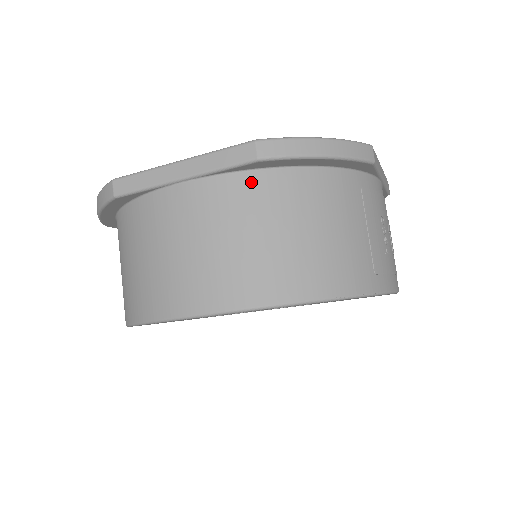
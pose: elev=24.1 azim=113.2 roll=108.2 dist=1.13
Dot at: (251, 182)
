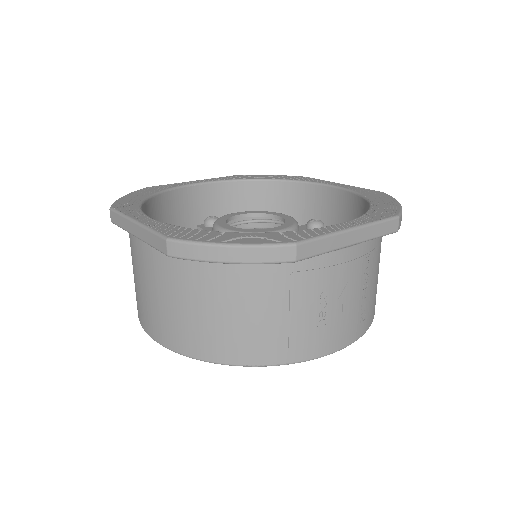
Dot at: (176, 261)
